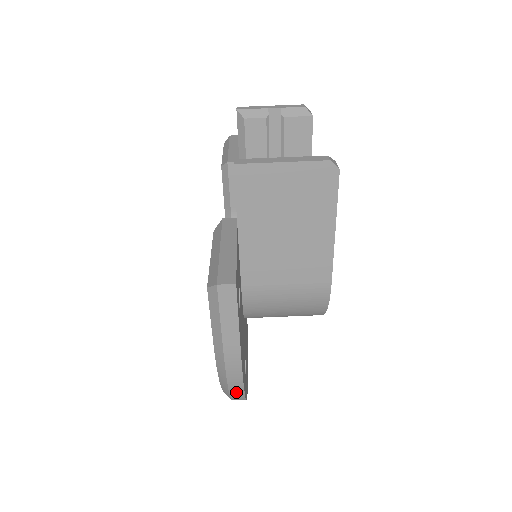
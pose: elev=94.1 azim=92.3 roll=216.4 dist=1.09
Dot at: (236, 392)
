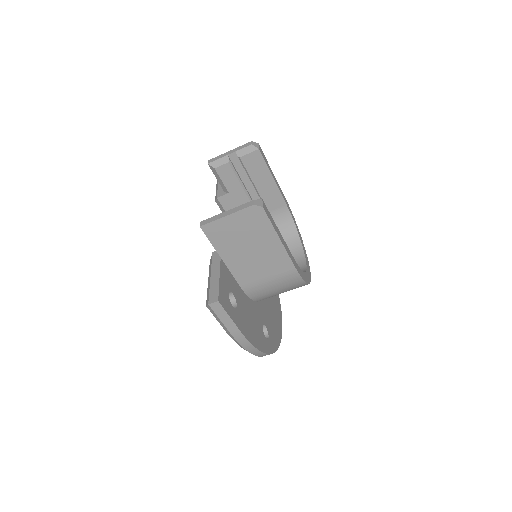
Dot at: (257, 353)
